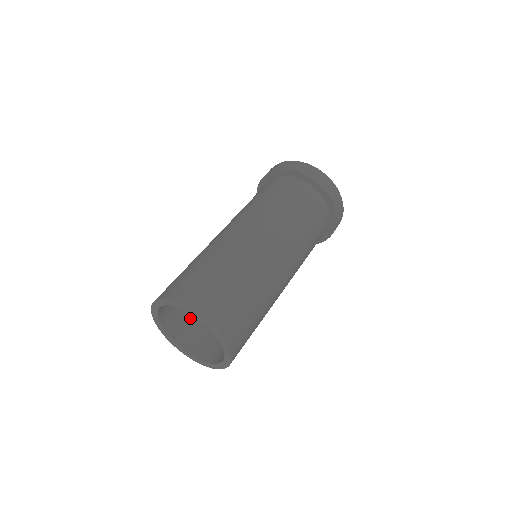
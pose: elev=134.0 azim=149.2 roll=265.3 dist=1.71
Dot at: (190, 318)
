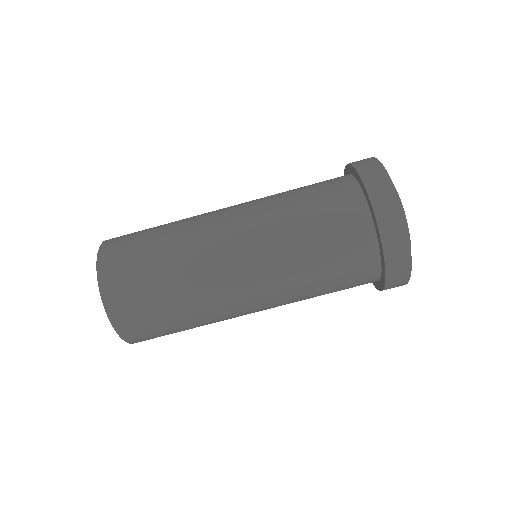
Dot at: occluded
